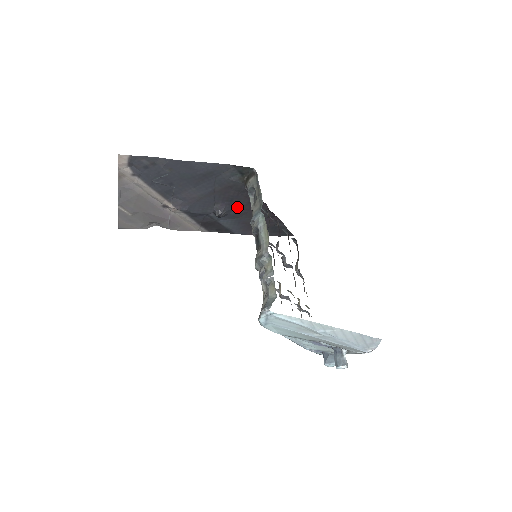
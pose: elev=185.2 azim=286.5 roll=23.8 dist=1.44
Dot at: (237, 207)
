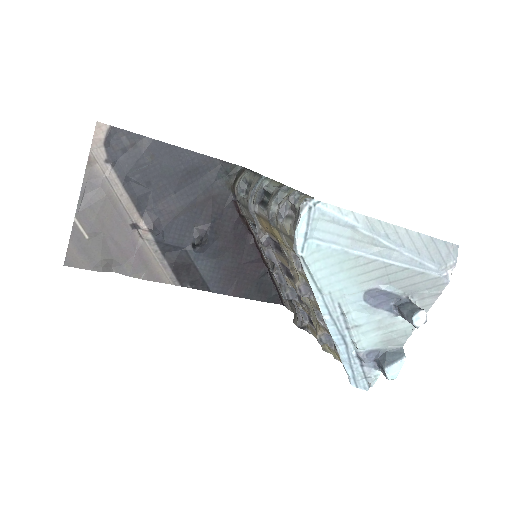
Dot at: (219, 236)
